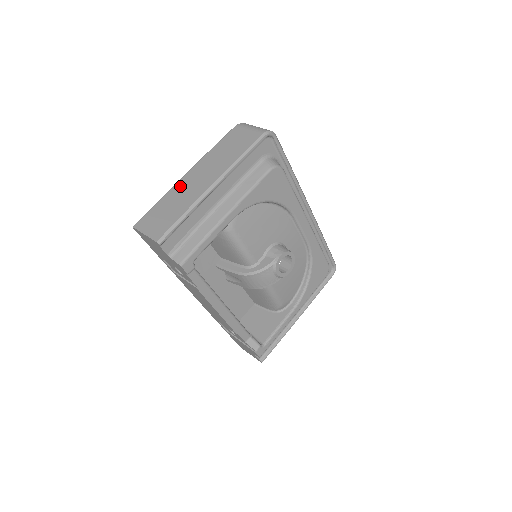
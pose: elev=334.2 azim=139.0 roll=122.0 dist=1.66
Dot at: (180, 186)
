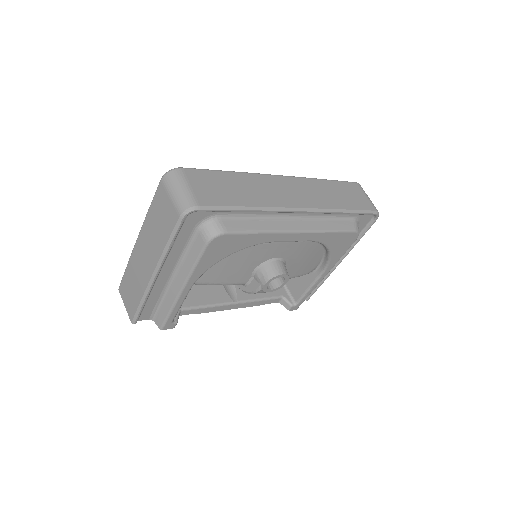
Dot at: (134, 259)
